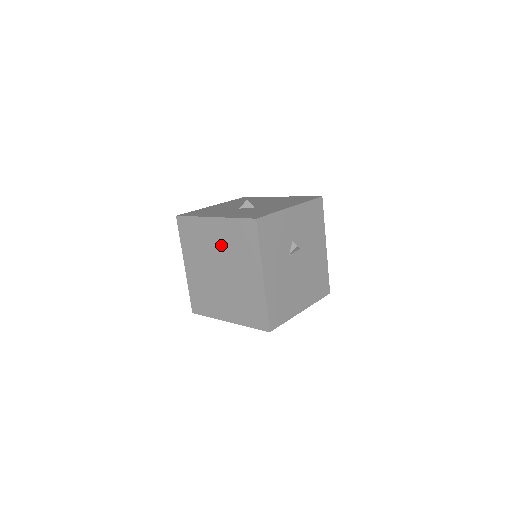
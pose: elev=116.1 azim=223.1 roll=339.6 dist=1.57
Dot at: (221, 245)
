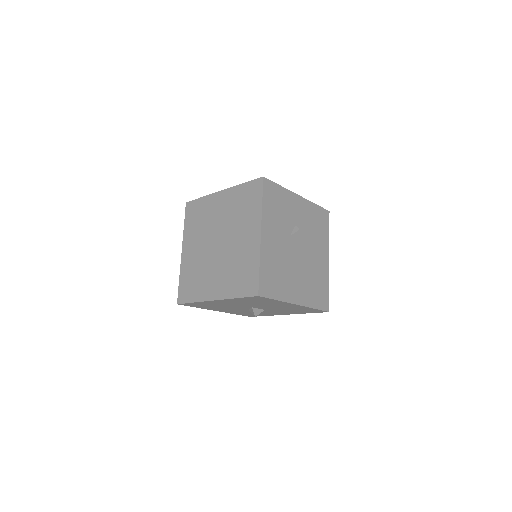
Dot at: (224, 215)
